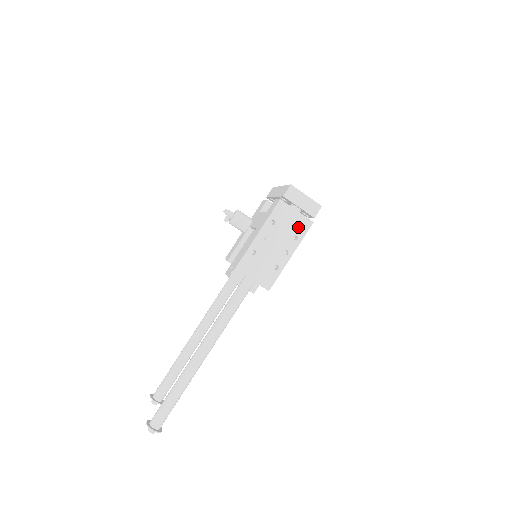
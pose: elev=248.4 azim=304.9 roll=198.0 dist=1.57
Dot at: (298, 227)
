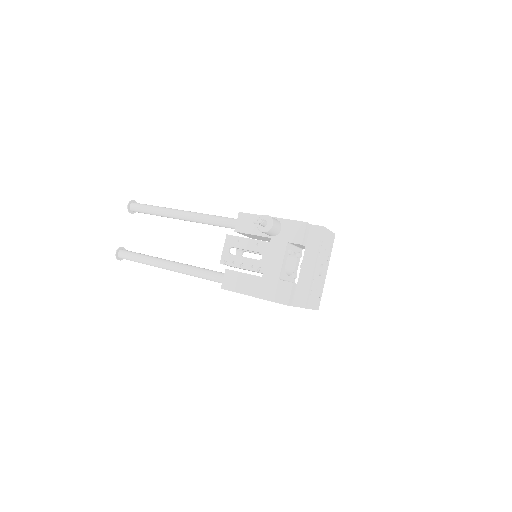
Dot at: occluded
